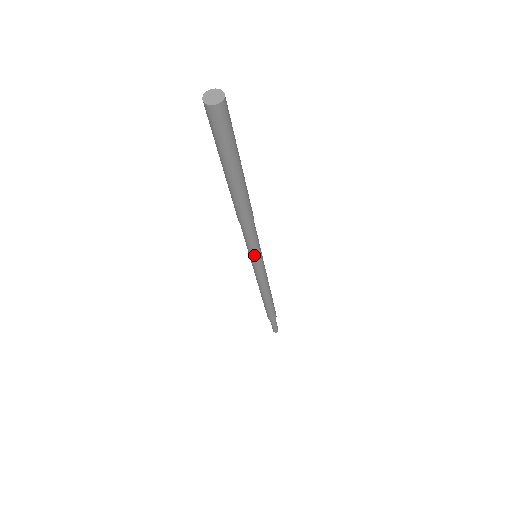
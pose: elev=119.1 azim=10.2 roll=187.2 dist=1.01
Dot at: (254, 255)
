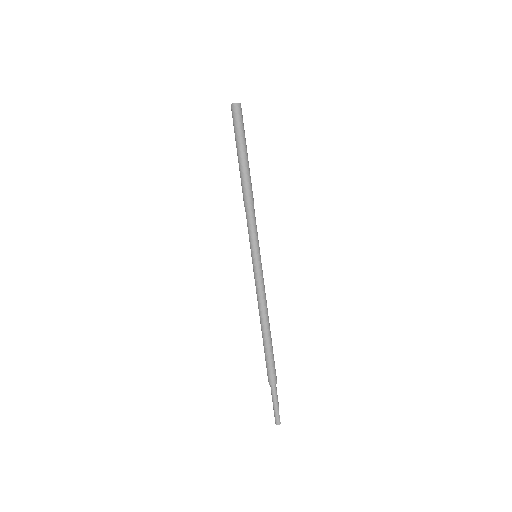
Dot at: (251, 247)
